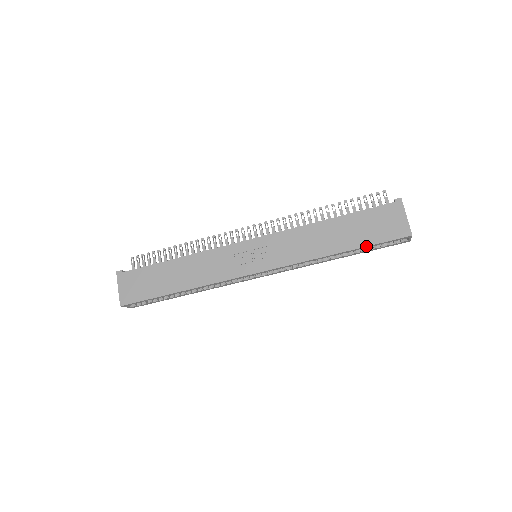
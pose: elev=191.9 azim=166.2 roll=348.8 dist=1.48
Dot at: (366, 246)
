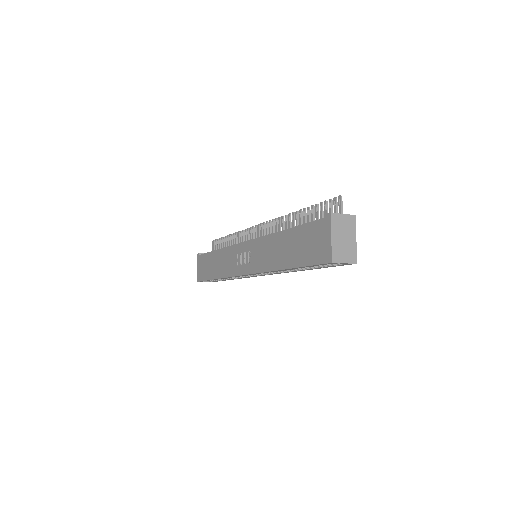
Dot at: (301, 266)
